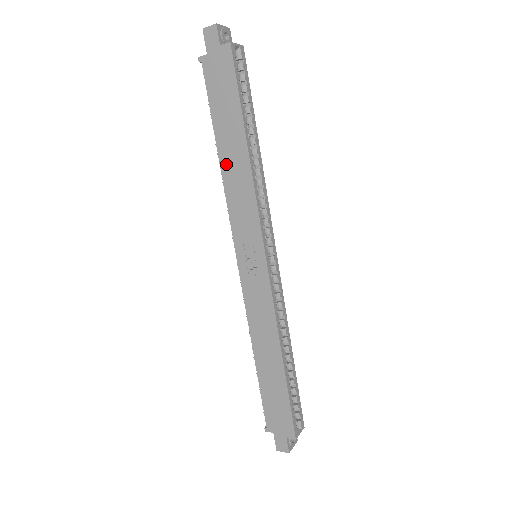
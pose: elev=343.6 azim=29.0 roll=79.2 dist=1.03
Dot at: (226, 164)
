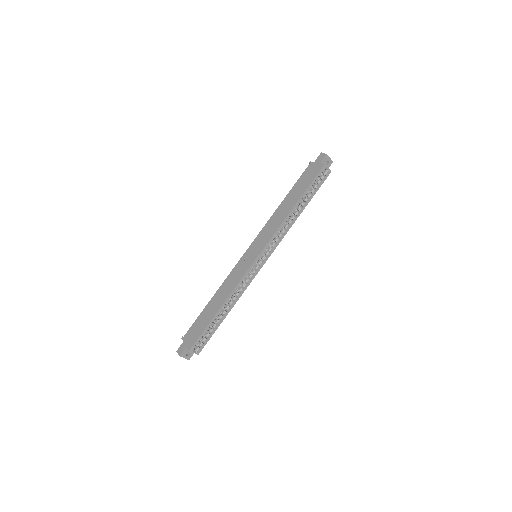
Dot at: (281, 208)
